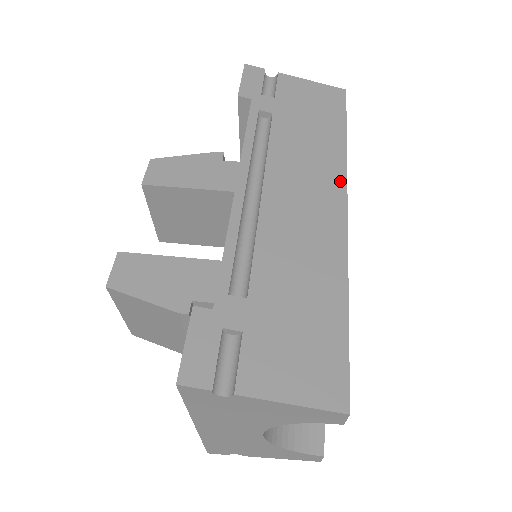
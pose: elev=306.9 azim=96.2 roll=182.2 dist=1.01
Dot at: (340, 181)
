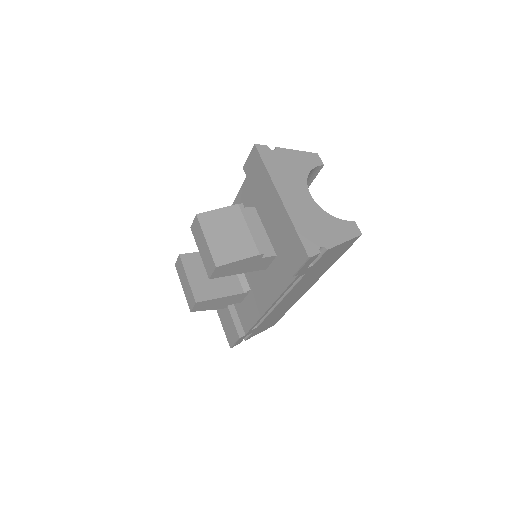
Dot at: occluded
